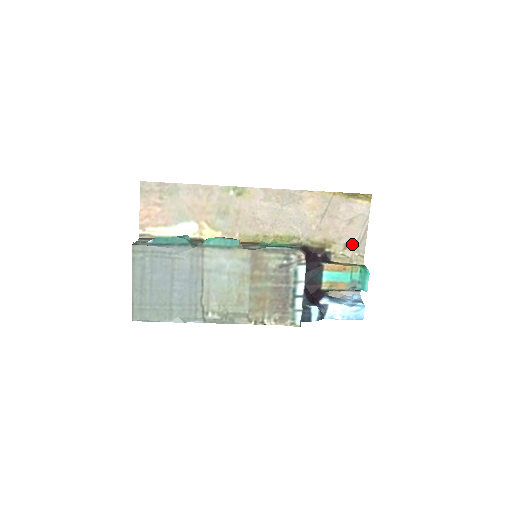
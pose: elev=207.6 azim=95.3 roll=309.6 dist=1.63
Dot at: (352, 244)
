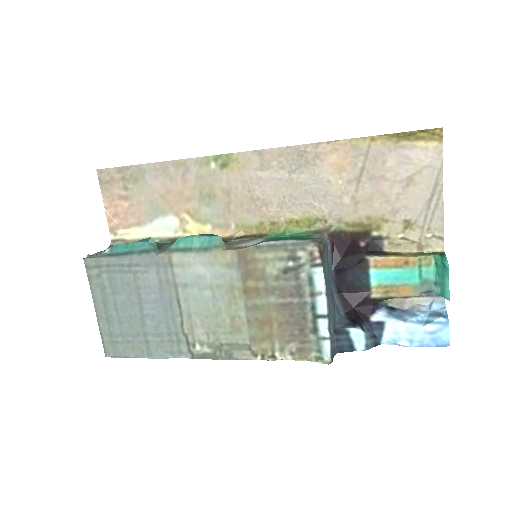
Dot at: (417, 219)
